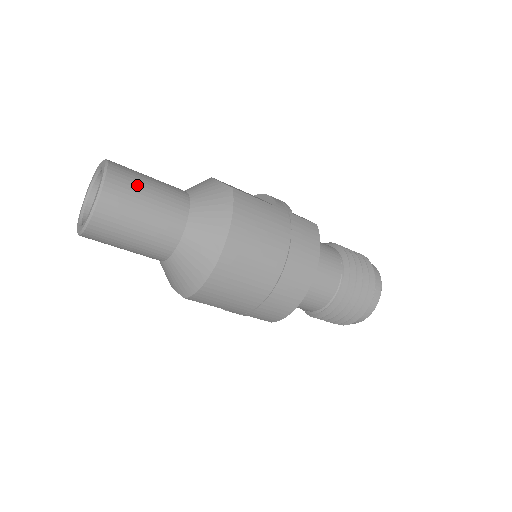
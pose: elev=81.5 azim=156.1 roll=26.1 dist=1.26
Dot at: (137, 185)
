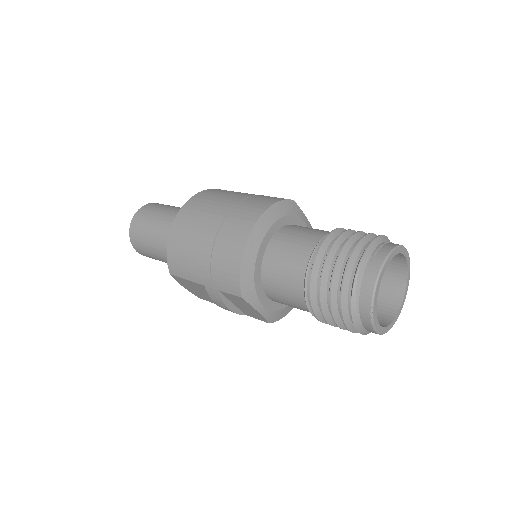
Dot at: (165, 205)
